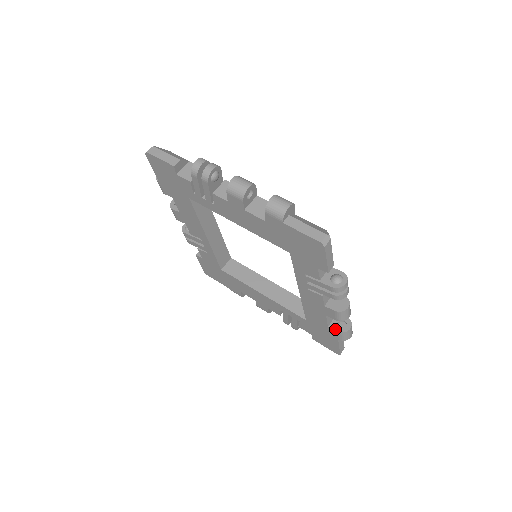
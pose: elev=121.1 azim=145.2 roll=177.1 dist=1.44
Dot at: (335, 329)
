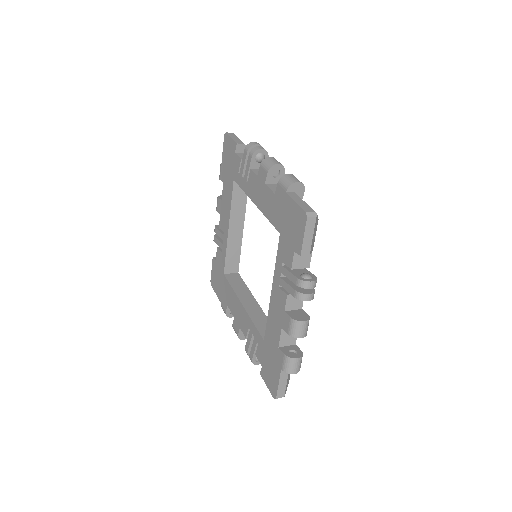
Dot at: (283, 351)
